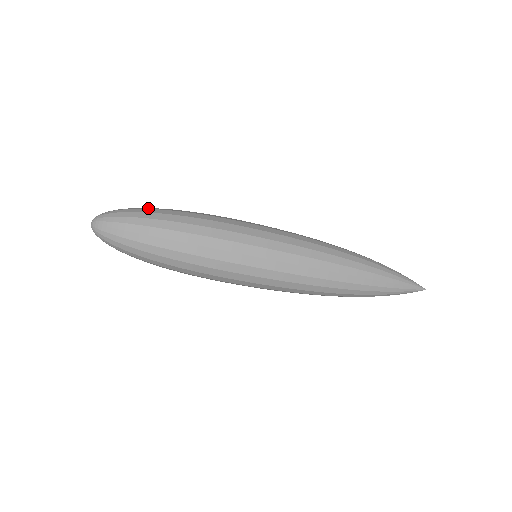
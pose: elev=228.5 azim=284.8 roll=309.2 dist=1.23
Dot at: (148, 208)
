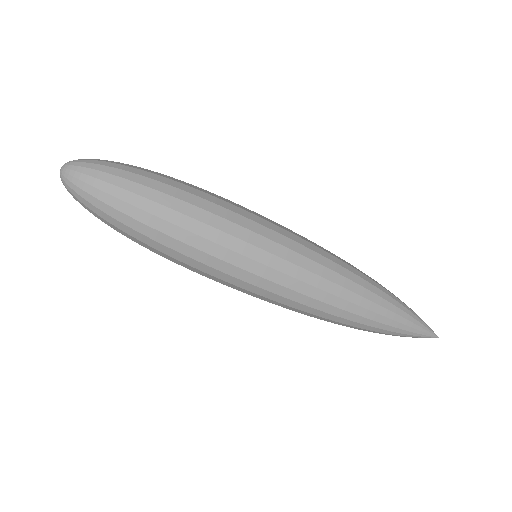
Dot at: (132, 176)
